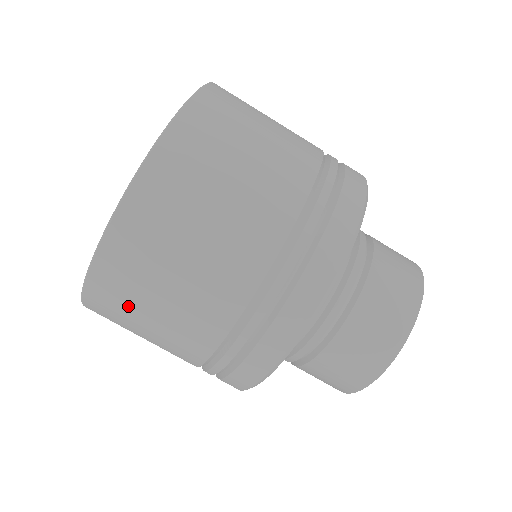
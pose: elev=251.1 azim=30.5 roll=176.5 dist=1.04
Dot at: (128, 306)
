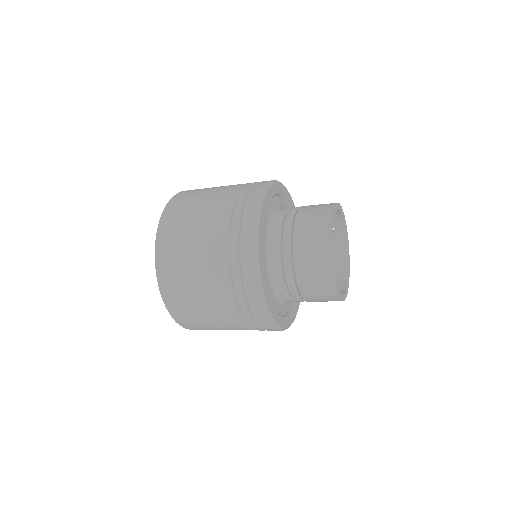
Dot at: (203, 327)
